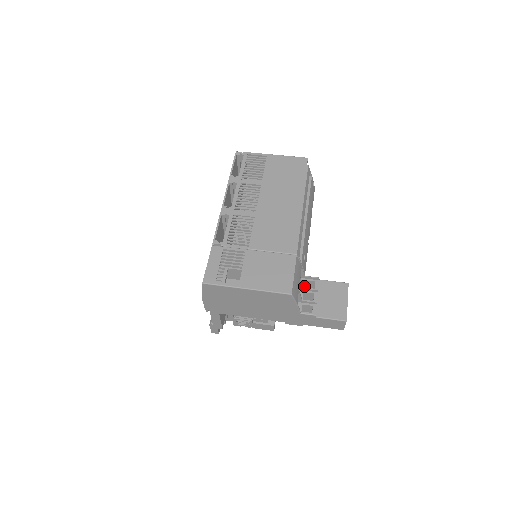
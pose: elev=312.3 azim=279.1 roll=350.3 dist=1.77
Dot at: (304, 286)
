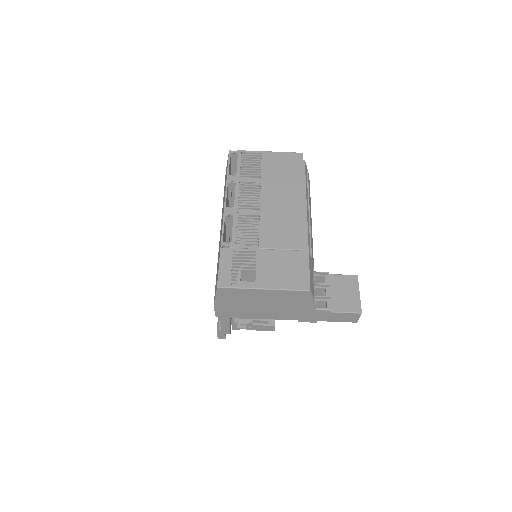
Dot at: occluded
